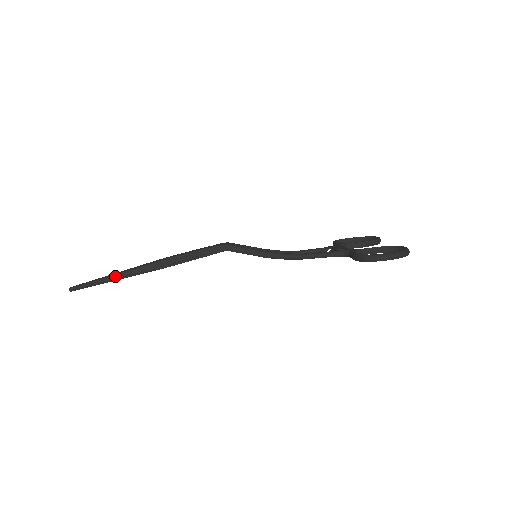
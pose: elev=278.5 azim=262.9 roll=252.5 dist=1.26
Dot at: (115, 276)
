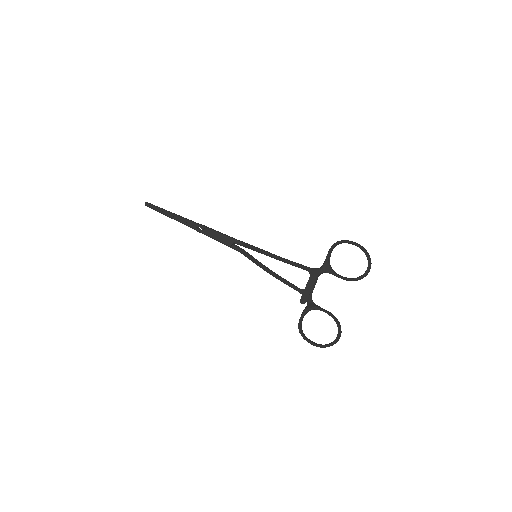
Dot at: (175, 214)
